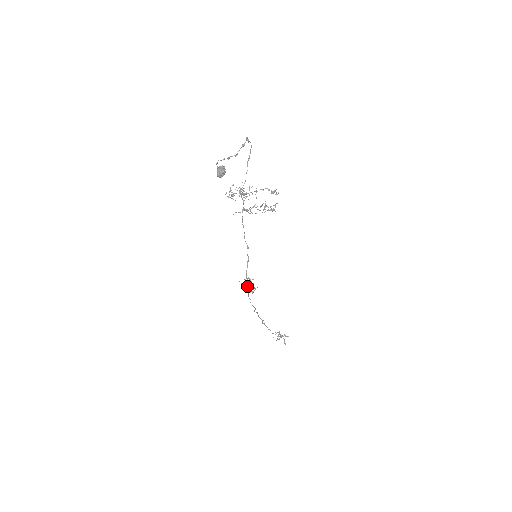
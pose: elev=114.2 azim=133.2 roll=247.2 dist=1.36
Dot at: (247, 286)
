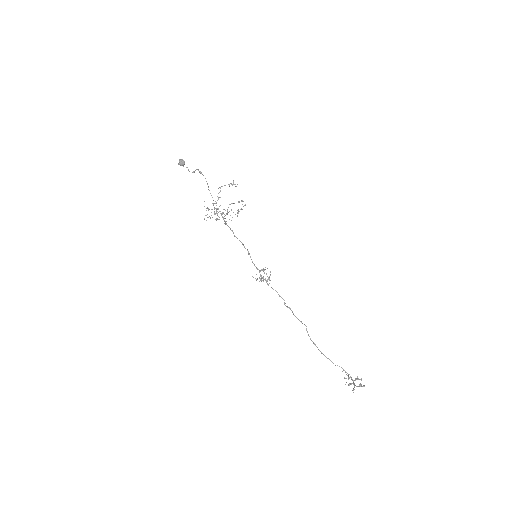
Dot at: (263, 280)
